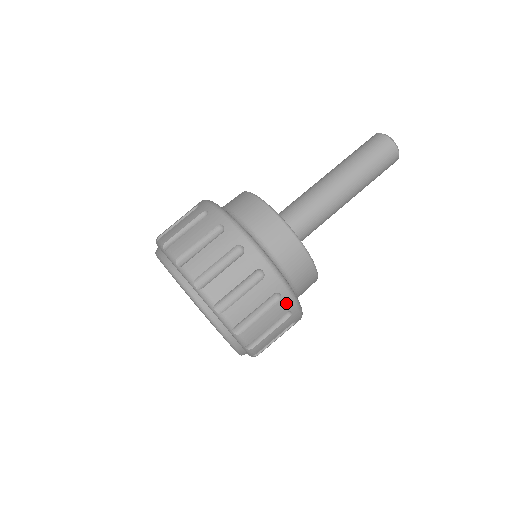
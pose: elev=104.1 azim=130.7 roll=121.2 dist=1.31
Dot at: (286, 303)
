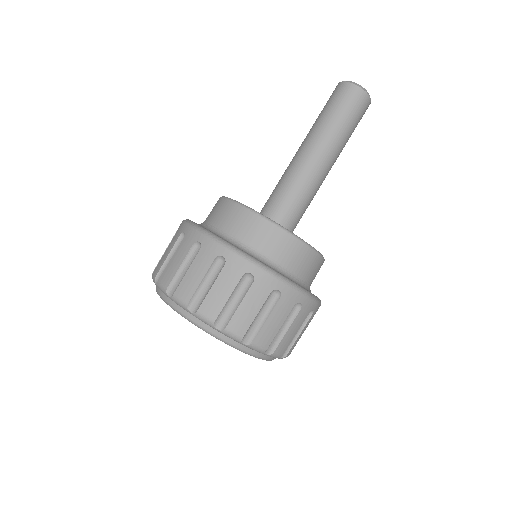
Dot at: (289, 297)
